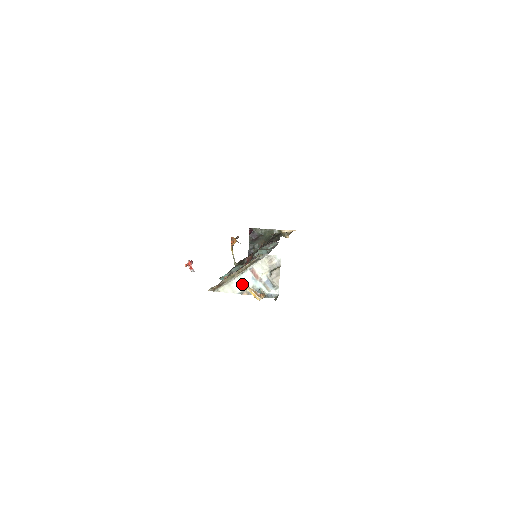
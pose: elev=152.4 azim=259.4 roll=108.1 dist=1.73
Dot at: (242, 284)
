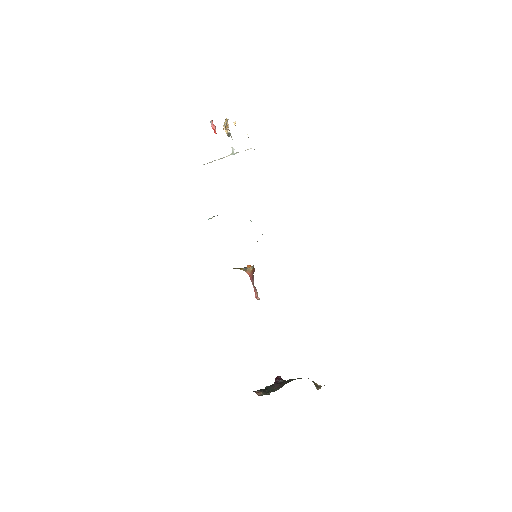
Dot at: (227, 119)
